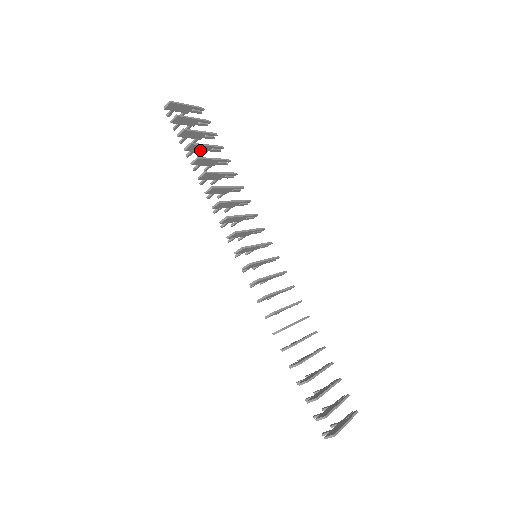
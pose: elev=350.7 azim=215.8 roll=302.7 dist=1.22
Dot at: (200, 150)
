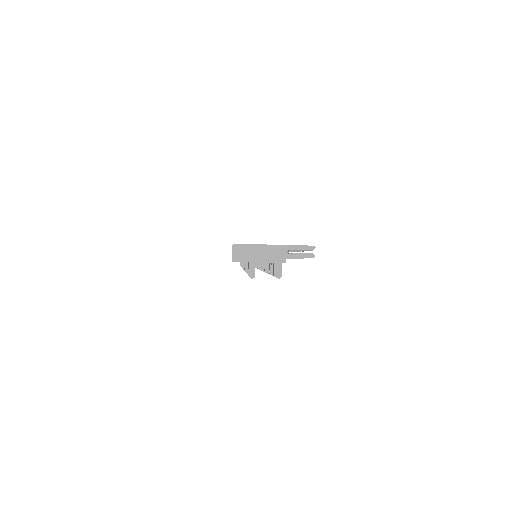
Dot at: occluded
